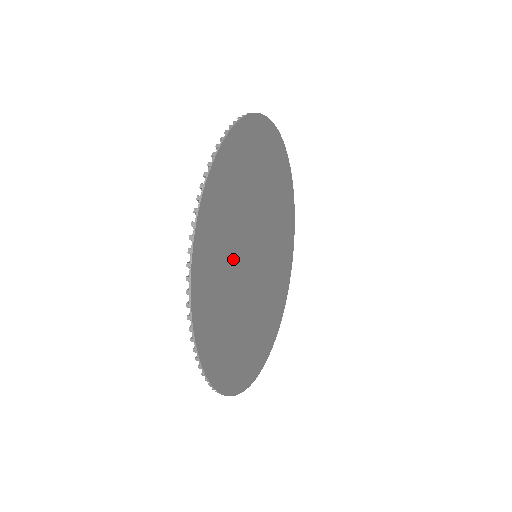
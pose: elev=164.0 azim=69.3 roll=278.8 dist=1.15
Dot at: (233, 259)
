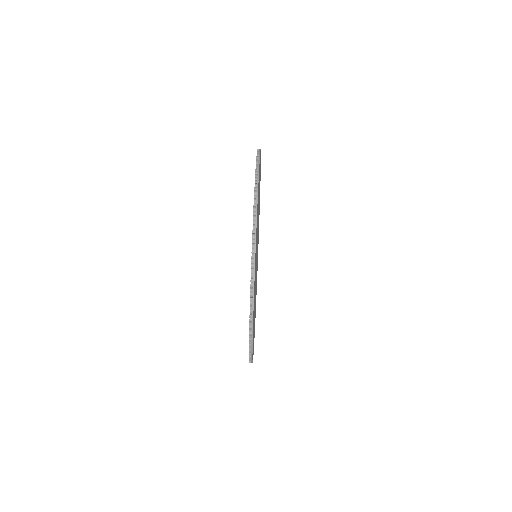
Dot at: occluded
